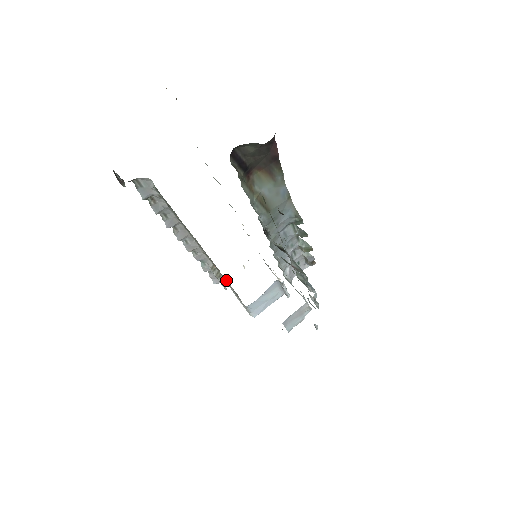
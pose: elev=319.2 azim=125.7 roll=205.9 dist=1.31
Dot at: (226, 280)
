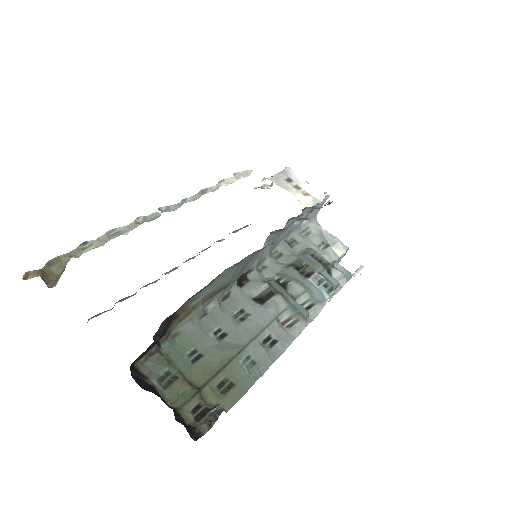
Dot at: occluded
